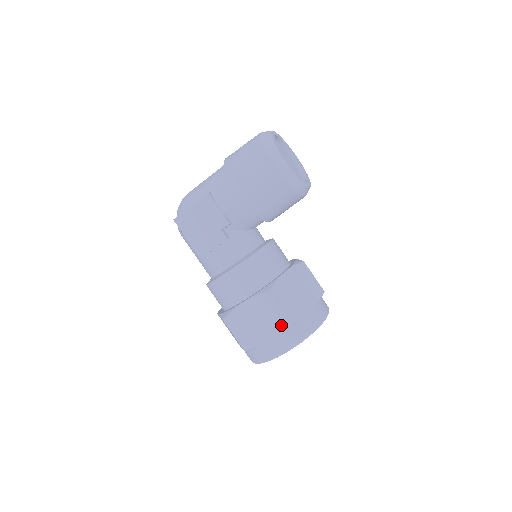
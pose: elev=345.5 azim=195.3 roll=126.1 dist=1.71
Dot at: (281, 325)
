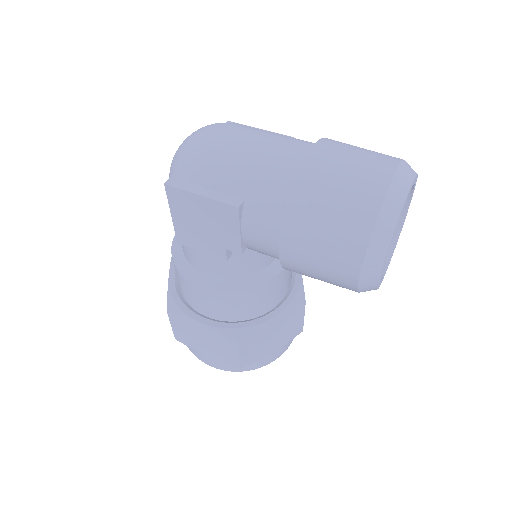
Dot at: (228, 360)
